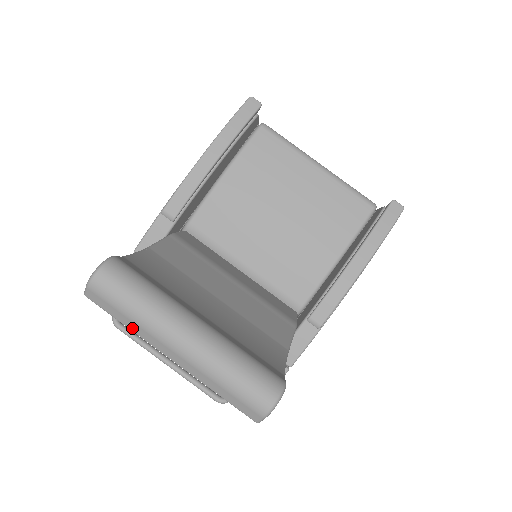
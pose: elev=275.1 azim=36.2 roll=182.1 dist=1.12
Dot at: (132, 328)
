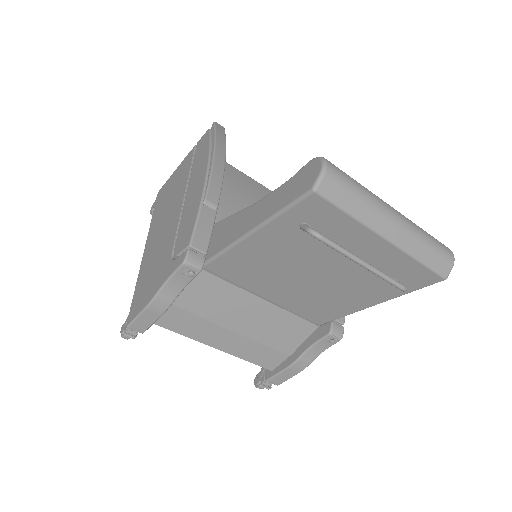
Dot at: (359, 214)
